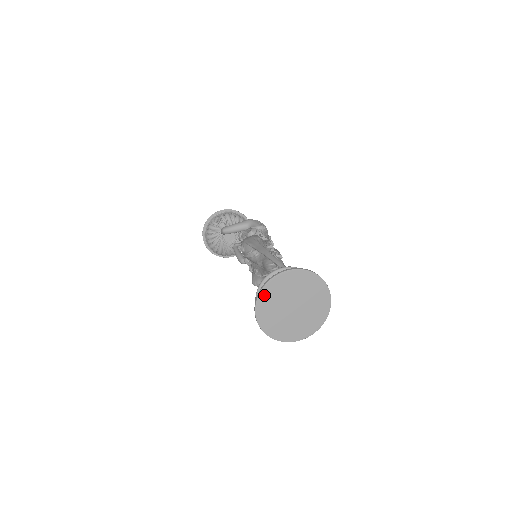
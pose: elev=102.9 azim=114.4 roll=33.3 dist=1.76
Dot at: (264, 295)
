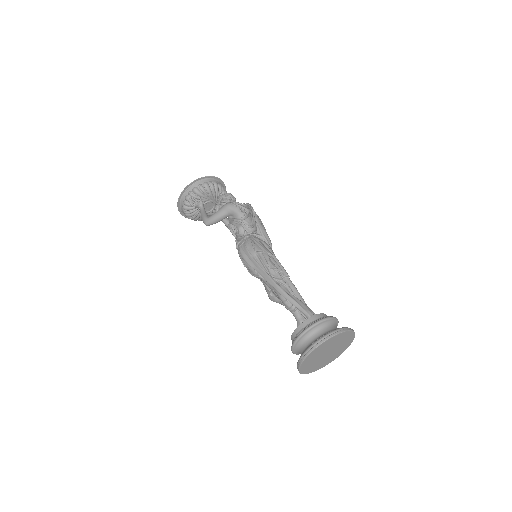
Dot at: (303, 365)
